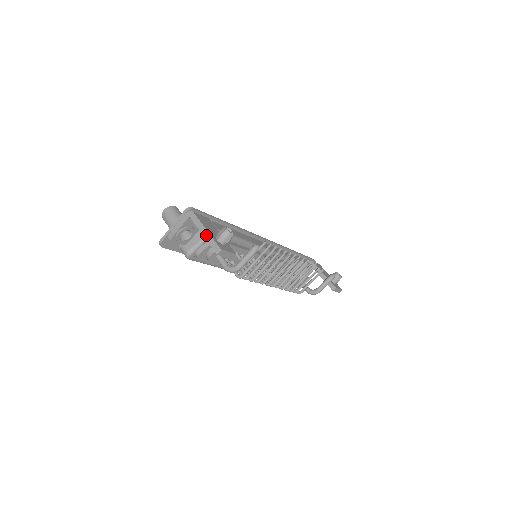
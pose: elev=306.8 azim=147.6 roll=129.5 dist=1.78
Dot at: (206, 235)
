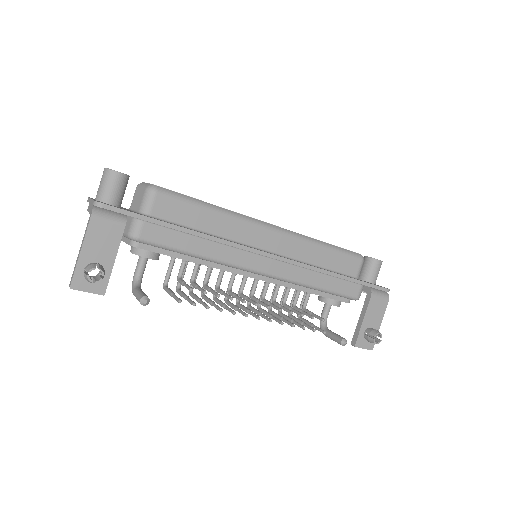
Dot at: (78, 256)
